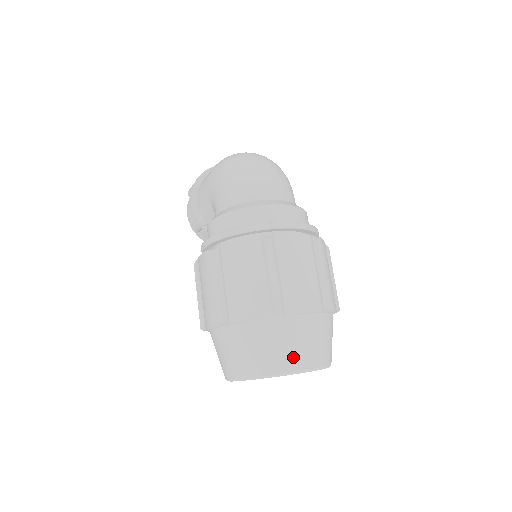
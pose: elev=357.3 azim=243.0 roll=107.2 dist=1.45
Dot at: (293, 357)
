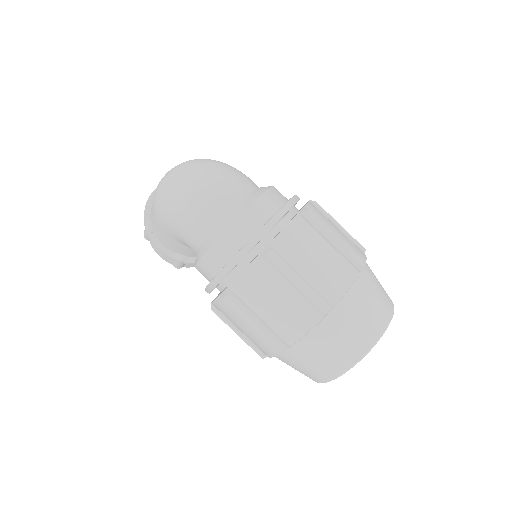
Dot at: (365, 333)
